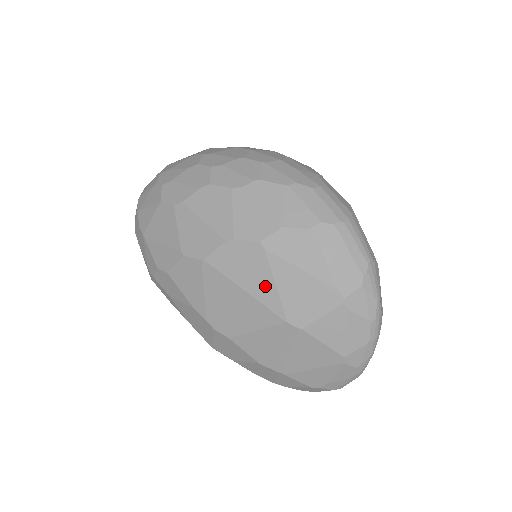
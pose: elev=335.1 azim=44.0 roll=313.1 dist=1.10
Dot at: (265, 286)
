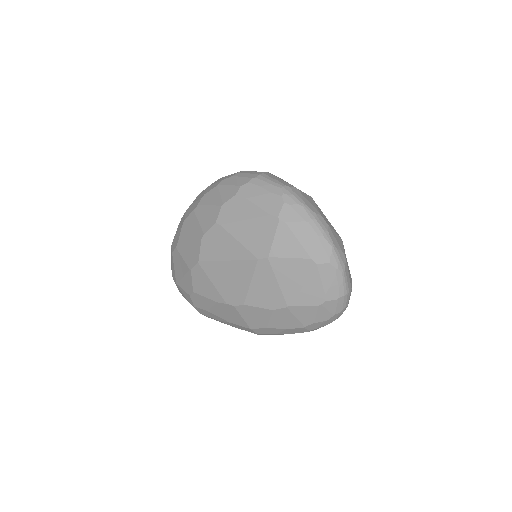
Dot at: (234, 247)
